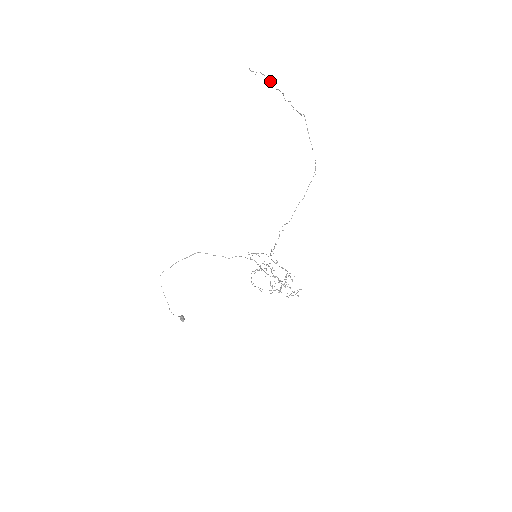
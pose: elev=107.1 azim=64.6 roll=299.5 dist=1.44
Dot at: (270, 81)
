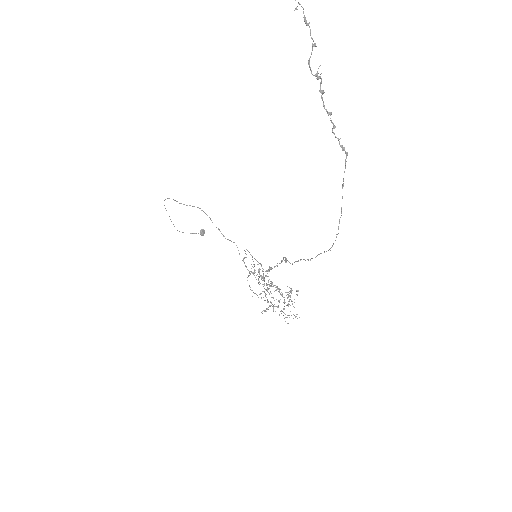
Dot at: (312, 45)
